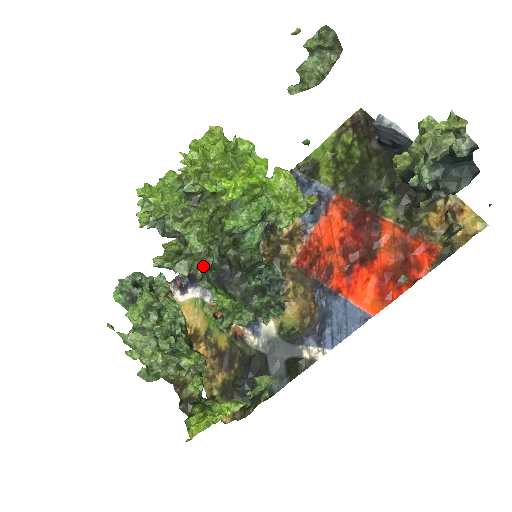
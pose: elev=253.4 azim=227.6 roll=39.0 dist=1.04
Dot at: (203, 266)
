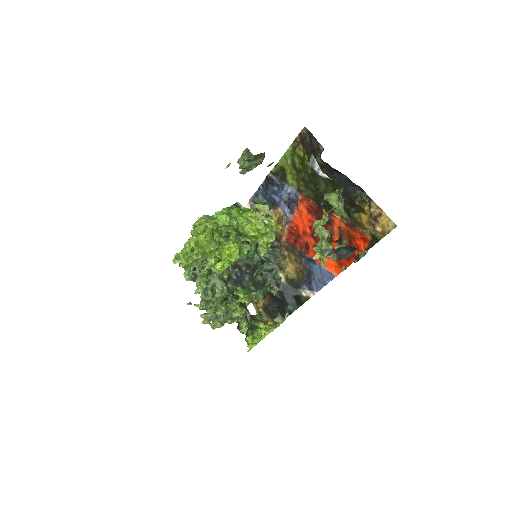
Dot at: (226, 274)
